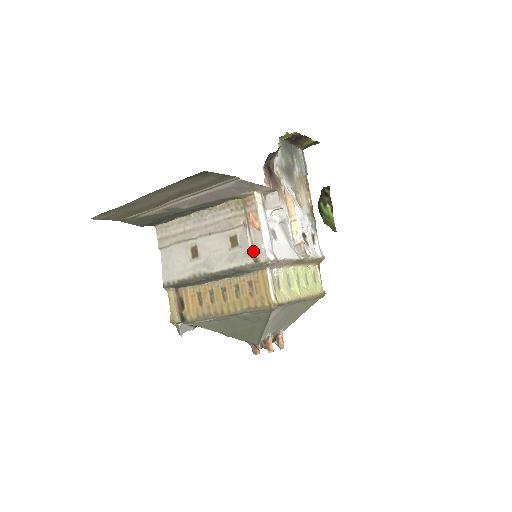
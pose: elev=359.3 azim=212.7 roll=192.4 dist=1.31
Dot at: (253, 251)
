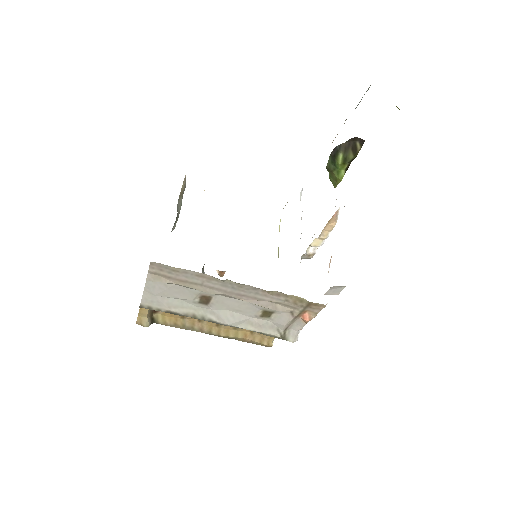
Dot at: (285, 330)
